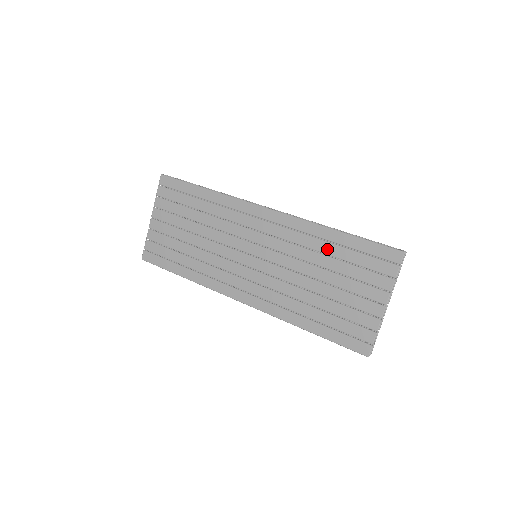
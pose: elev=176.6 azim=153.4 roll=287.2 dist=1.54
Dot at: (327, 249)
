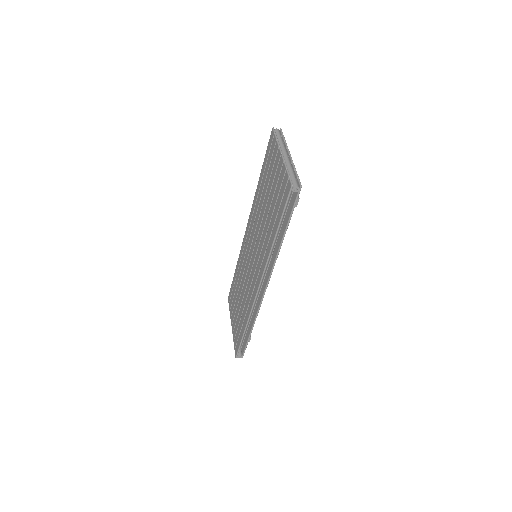
Dot at: (261, 191)
